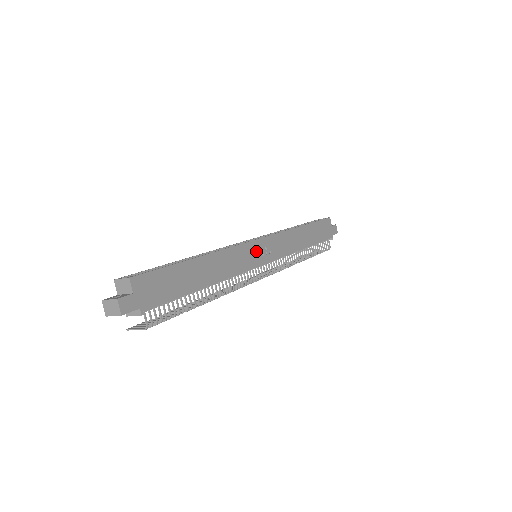
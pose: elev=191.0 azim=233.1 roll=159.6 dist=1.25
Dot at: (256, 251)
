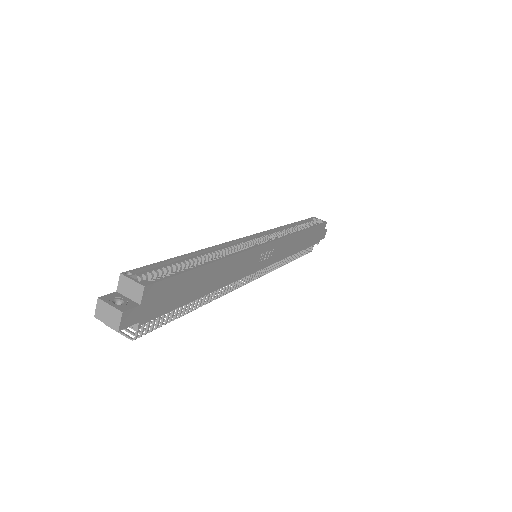
Dot at: (261, 255)
